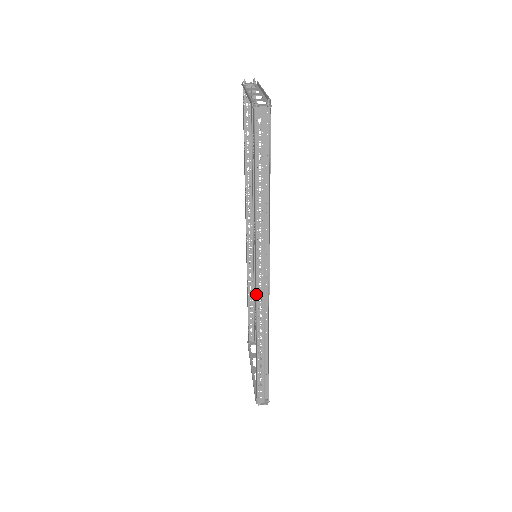
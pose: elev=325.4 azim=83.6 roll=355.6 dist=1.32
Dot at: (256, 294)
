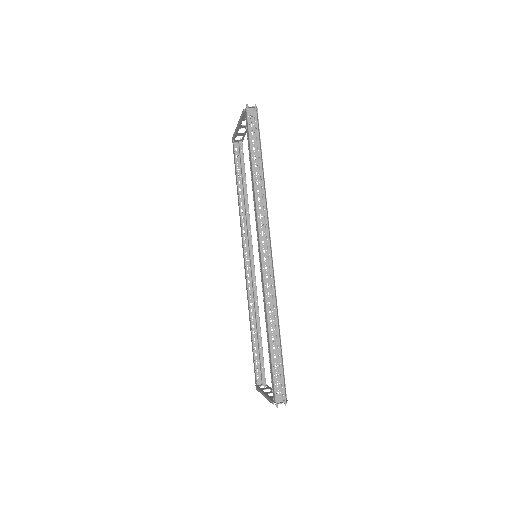
Dot at: (261, 261)
